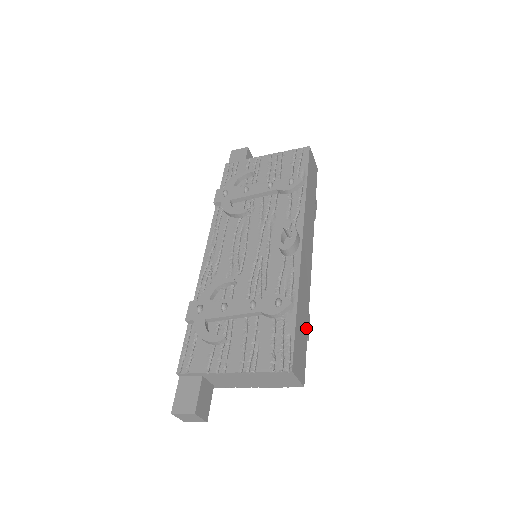
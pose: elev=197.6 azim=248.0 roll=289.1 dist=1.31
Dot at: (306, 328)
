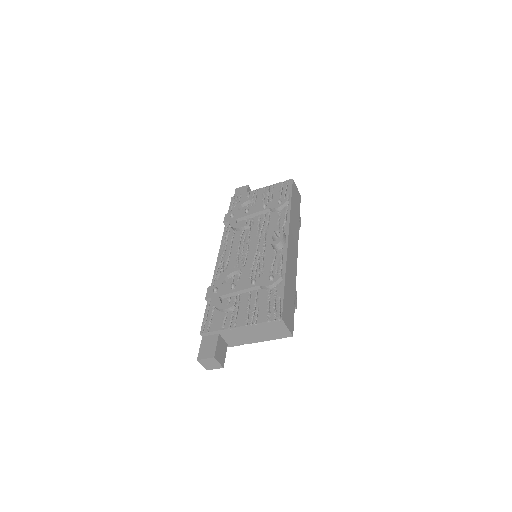
Dot at: (294, 299)
